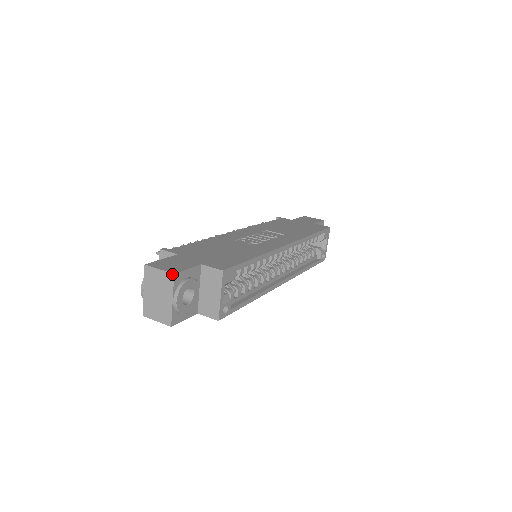
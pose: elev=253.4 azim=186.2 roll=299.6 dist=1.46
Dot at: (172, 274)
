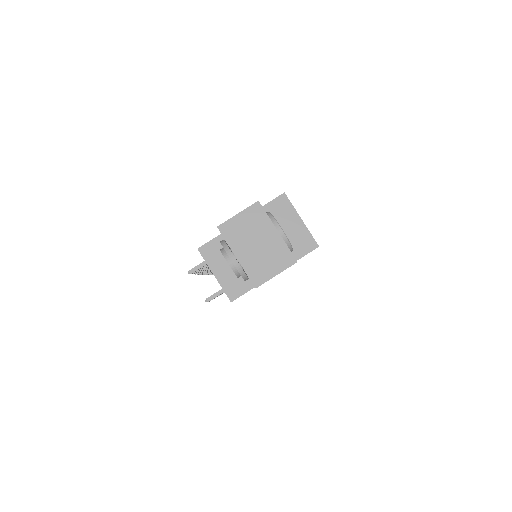
Dot at: (256, 203)
